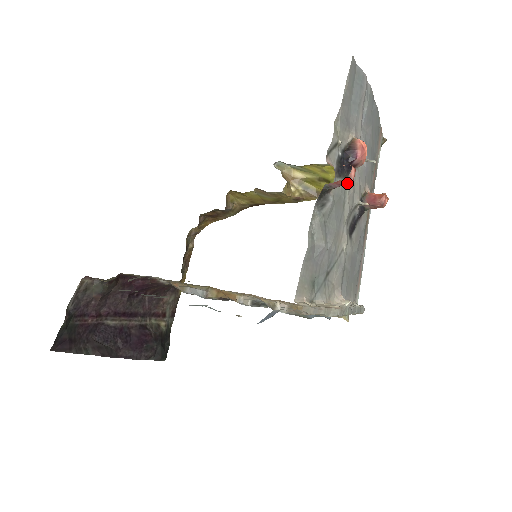
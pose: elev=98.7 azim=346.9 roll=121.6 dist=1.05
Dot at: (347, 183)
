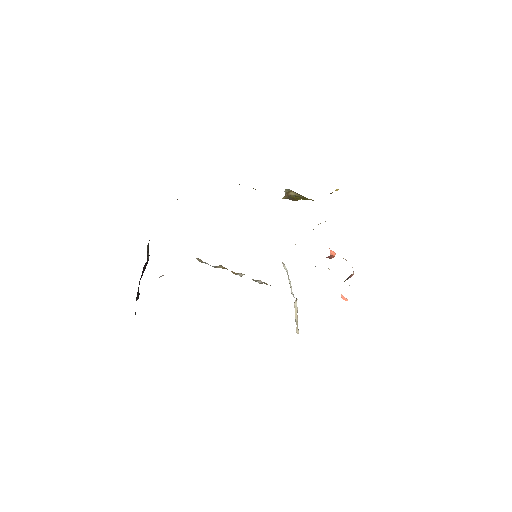
Dot at: occluded
